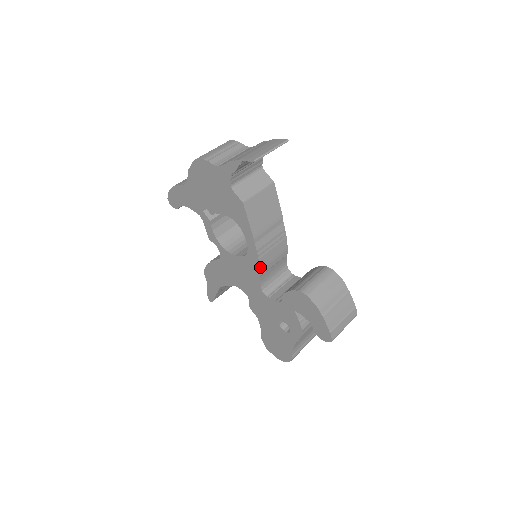
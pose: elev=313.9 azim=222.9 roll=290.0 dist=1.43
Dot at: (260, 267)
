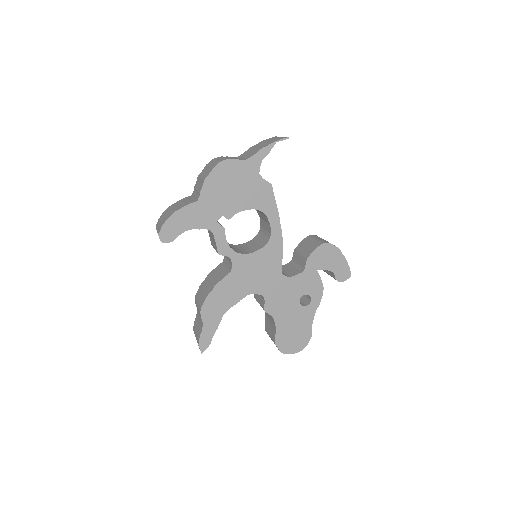
Dot at: occluded
